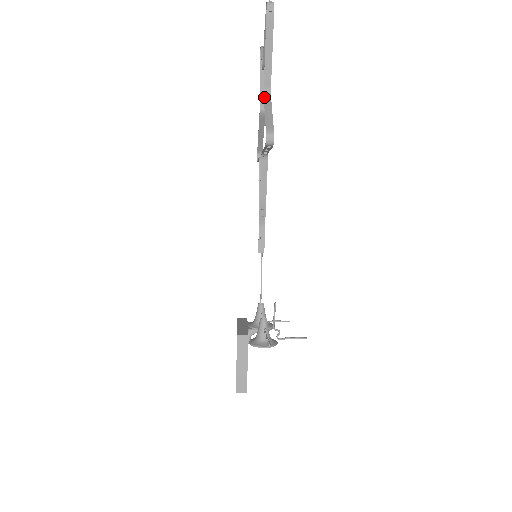
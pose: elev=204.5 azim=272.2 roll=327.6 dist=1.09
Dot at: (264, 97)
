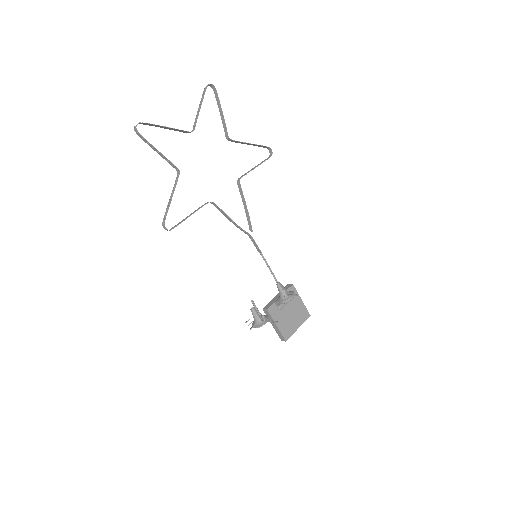
Dot at: (176, 178)
